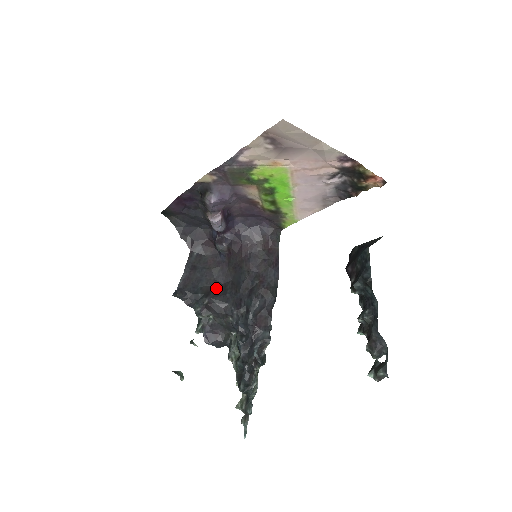
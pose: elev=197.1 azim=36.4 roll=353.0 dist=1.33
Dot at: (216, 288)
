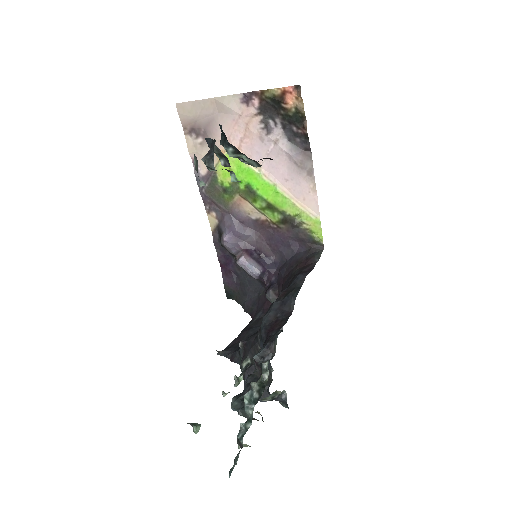
Dot at: occluded
